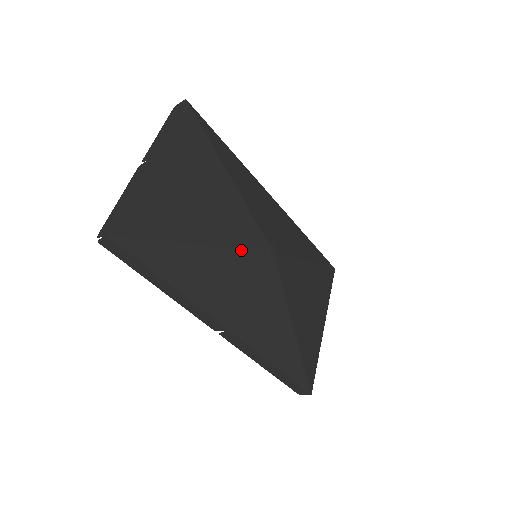
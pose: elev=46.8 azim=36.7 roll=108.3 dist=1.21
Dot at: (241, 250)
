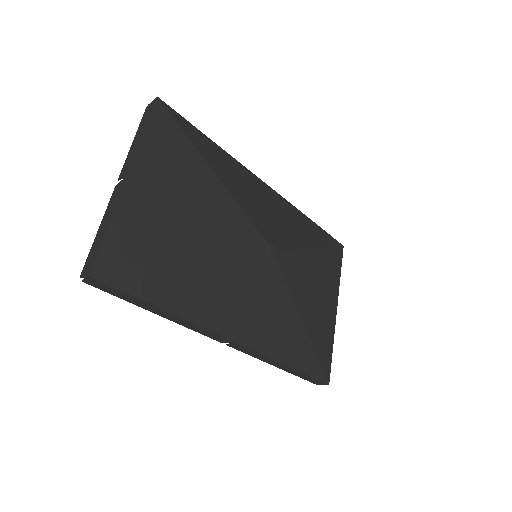
Dot at: (238, 258)
